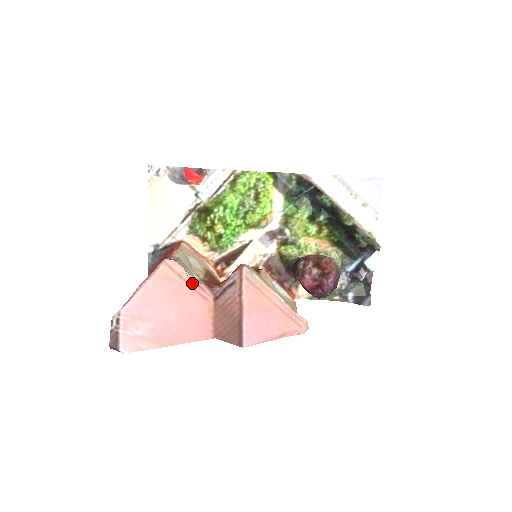
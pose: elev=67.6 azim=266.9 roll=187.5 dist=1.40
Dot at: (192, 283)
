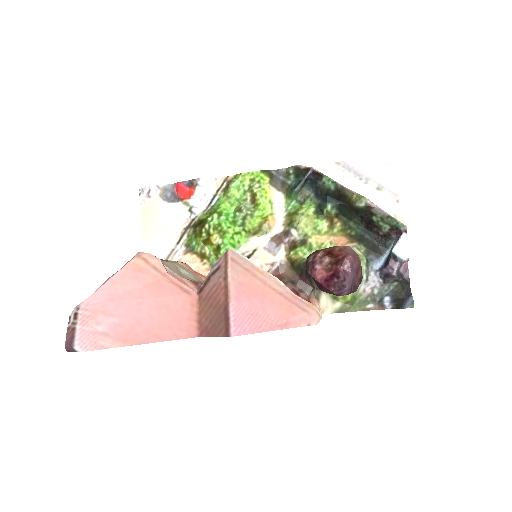
Dot at: (171, 276)
